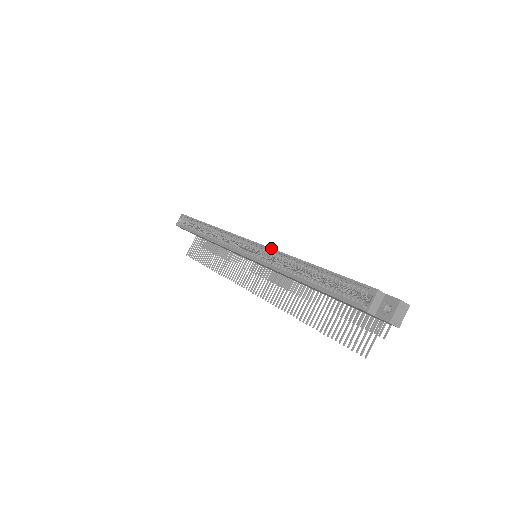
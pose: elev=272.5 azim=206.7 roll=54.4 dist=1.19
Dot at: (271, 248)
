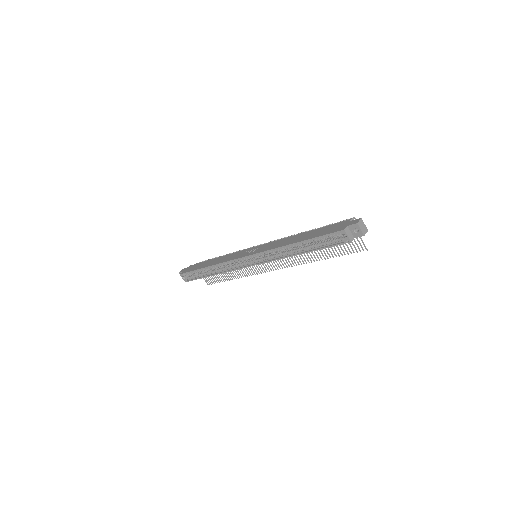
Dot at: (265, 251)
